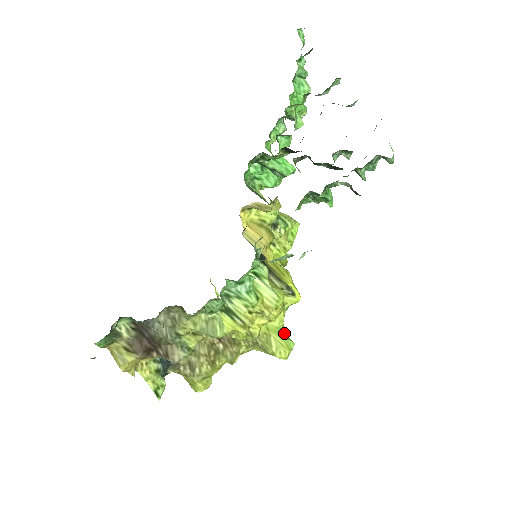
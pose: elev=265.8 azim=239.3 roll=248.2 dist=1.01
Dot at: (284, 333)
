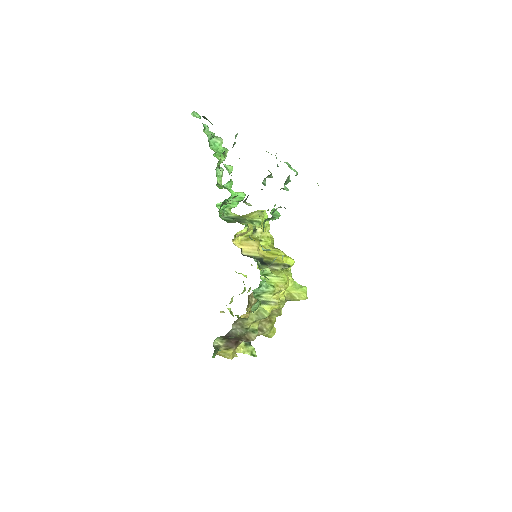
Dot at: (297, 285)
